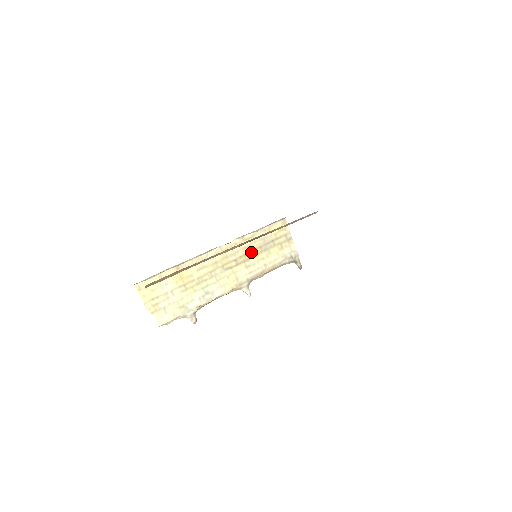
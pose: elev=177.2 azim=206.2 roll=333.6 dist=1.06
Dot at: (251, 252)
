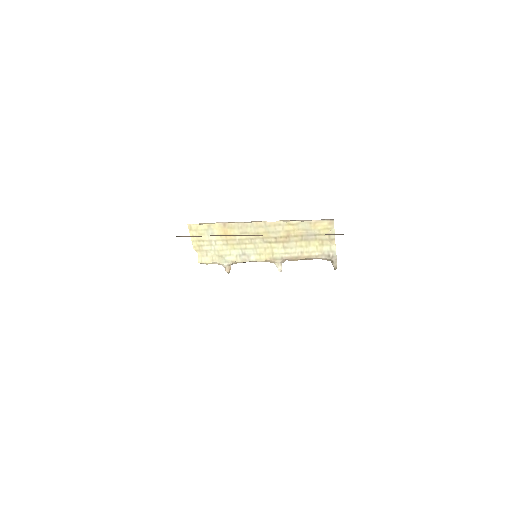
Dot at: (292, 237)
